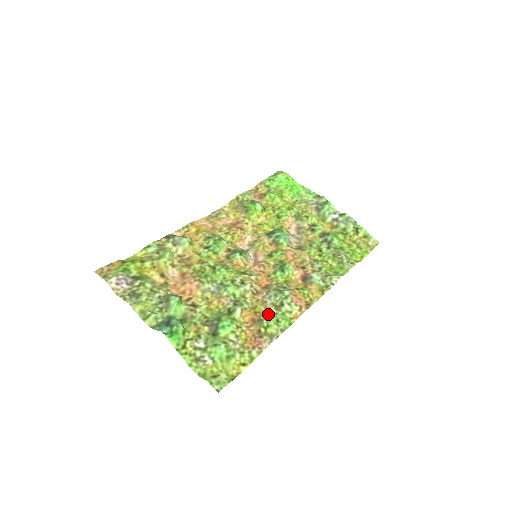
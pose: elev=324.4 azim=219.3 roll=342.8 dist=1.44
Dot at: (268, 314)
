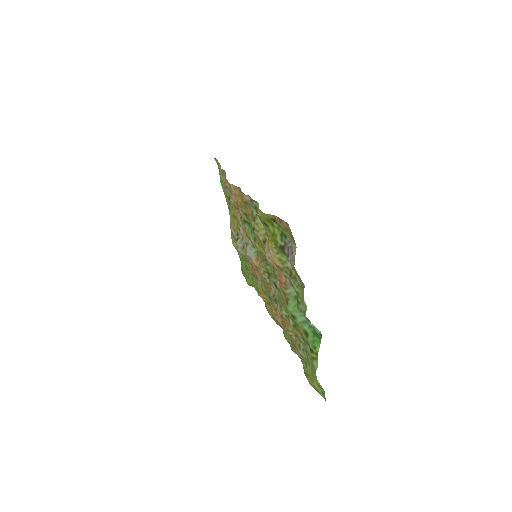
Dot at: (285, 325)
